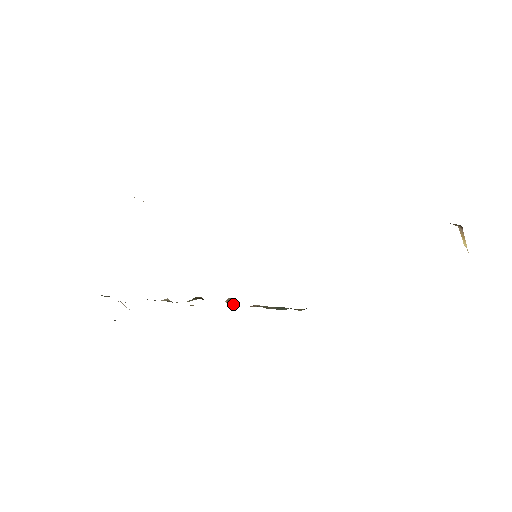
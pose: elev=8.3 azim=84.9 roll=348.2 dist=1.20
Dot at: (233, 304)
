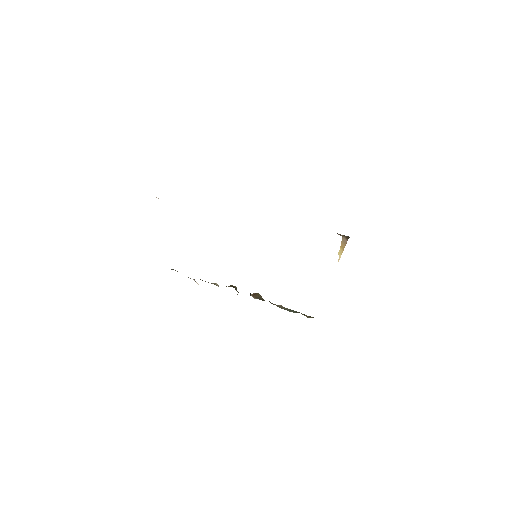
Dot at: (254, 297)
